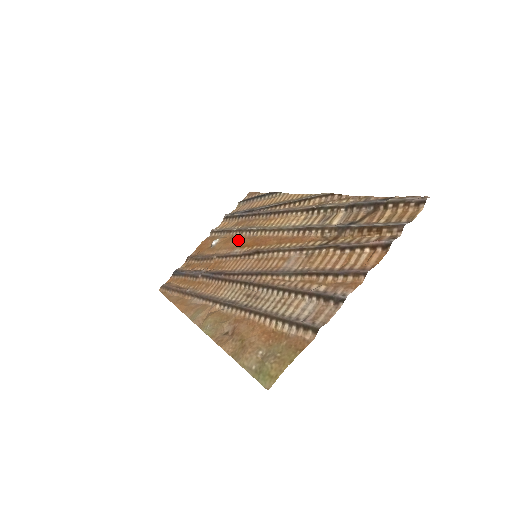
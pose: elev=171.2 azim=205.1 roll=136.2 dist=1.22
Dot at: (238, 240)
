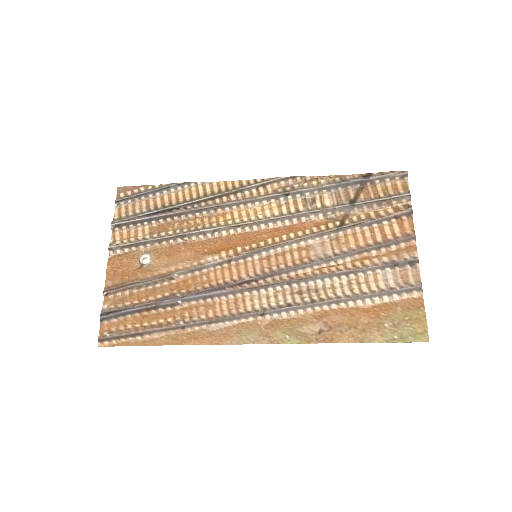
Dot at: (194, 247)
